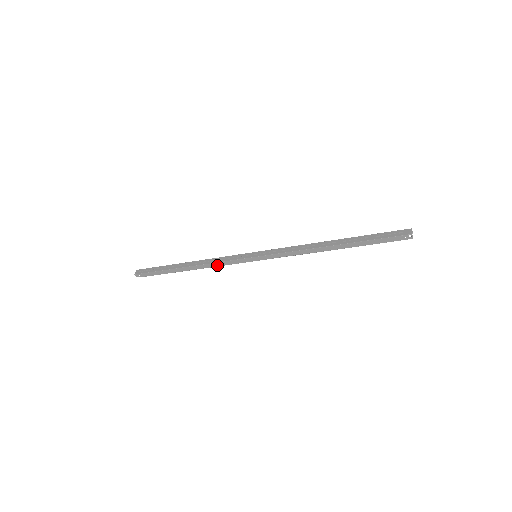
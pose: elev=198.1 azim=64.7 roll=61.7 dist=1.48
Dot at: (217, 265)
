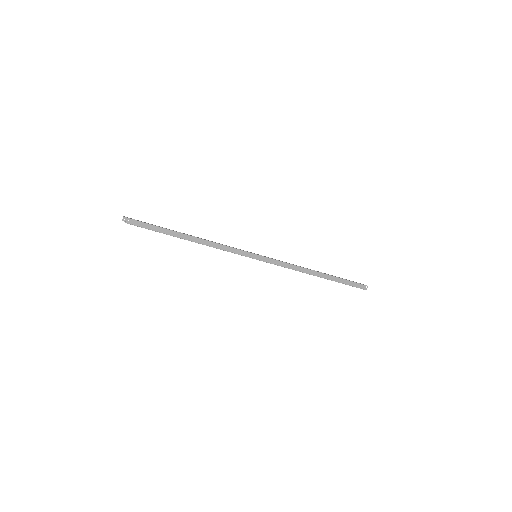
Dot at: (219, 247)
